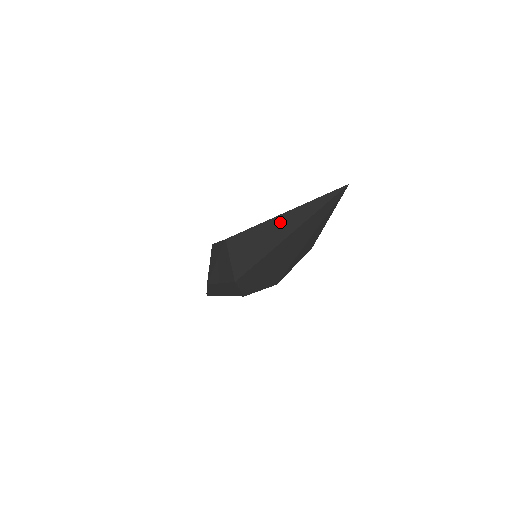
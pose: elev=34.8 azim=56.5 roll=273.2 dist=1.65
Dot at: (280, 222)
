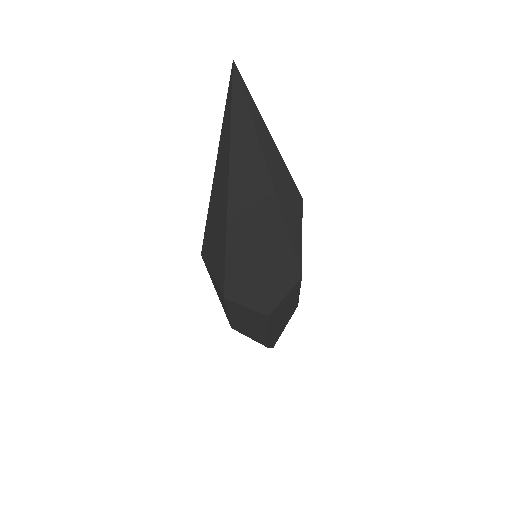
Dot at: (217, 183)
